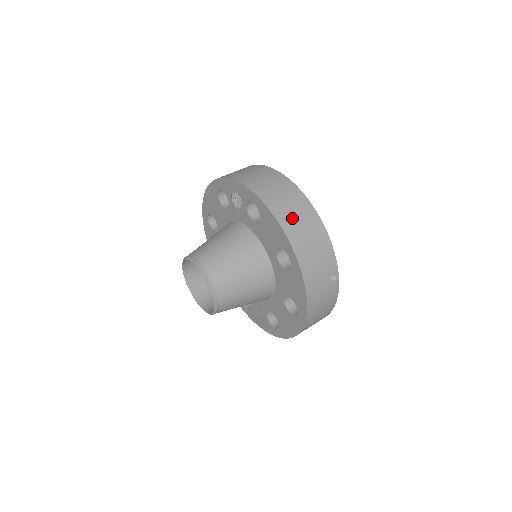
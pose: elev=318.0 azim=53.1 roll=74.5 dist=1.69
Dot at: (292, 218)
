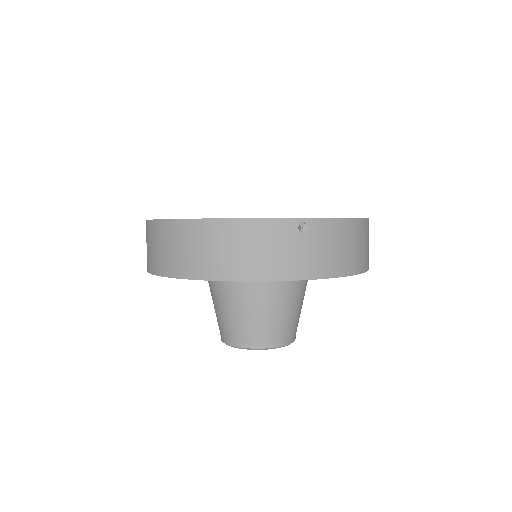
Dot at: (200, 259)
